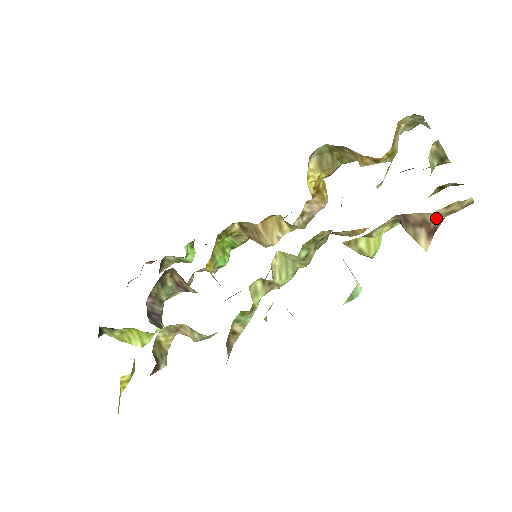
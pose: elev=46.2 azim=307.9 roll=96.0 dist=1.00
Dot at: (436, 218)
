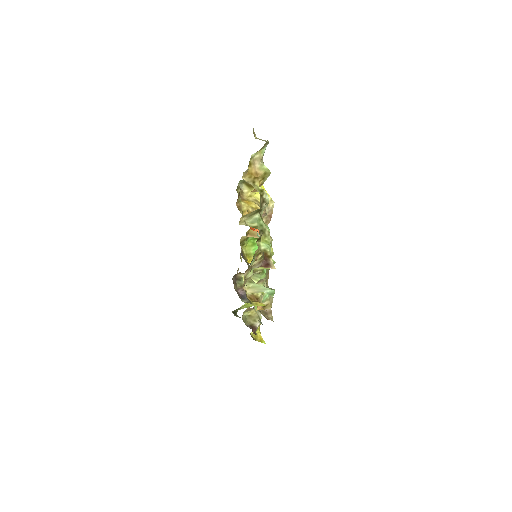
Dot at: (258, 266)
